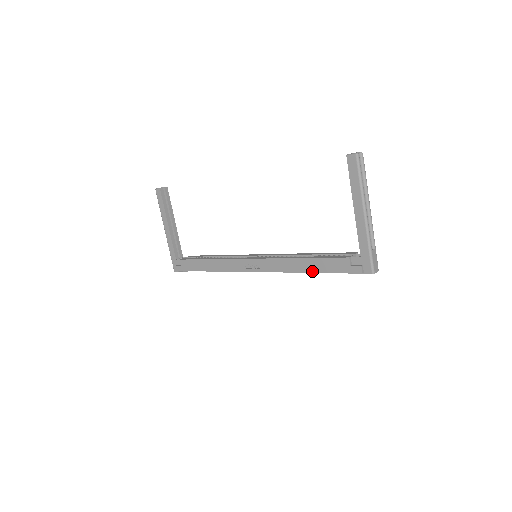
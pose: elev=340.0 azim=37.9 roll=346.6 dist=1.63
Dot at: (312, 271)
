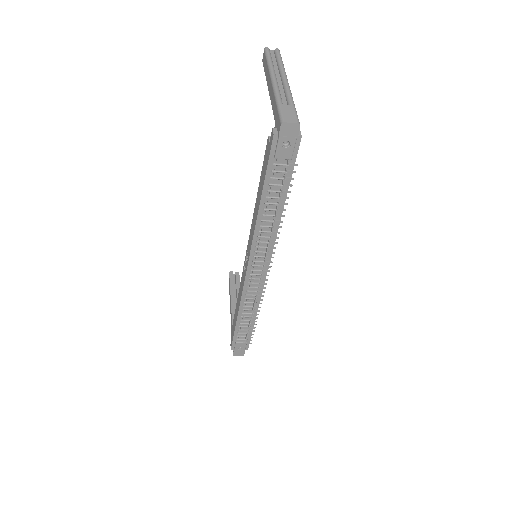
Dot at: (260, 198)
